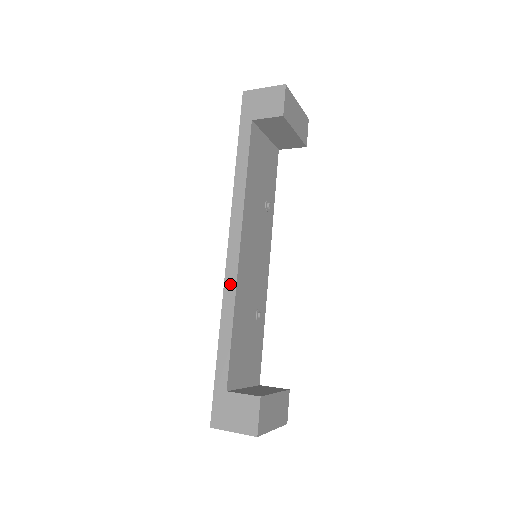
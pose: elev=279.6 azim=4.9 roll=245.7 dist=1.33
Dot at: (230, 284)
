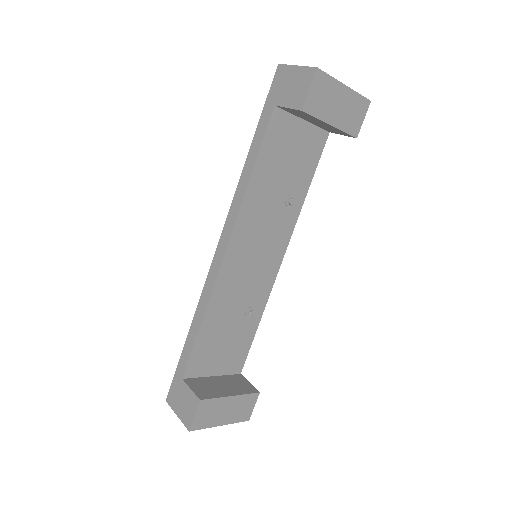
Dot at: (209, 283)
